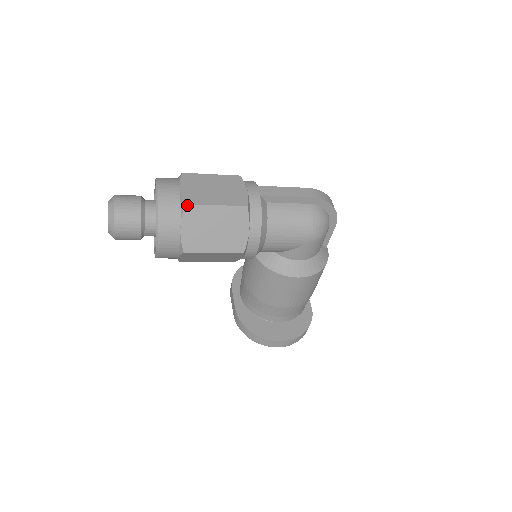
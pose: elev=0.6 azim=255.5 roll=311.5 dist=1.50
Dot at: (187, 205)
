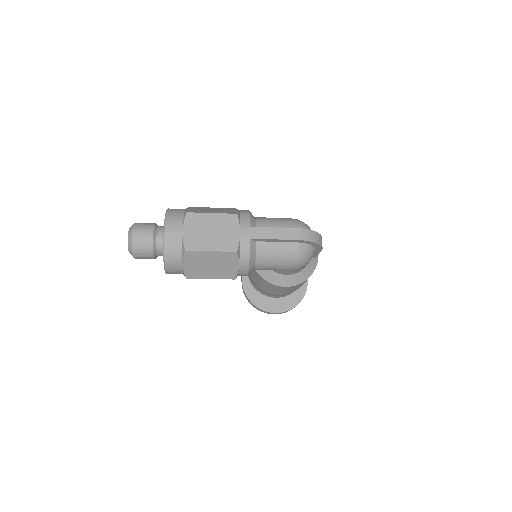
Dot at: (187, 251)
